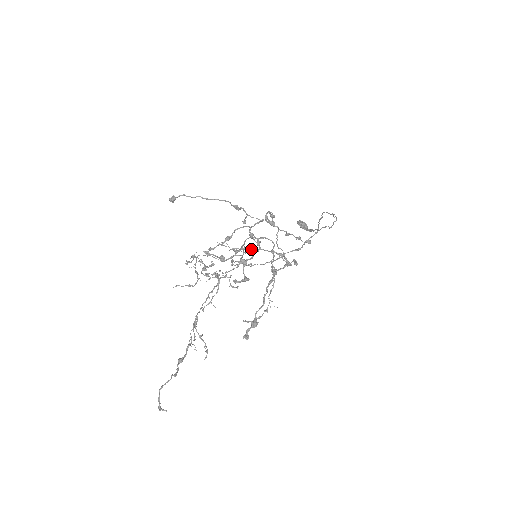
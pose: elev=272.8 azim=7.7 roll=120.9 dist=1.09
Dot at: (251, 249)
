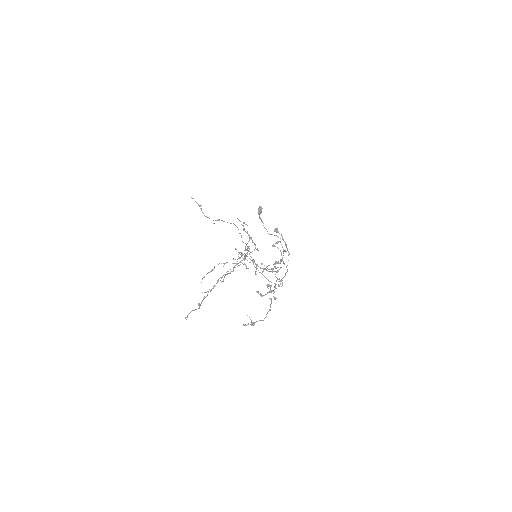
Dot at: (252, 240)
